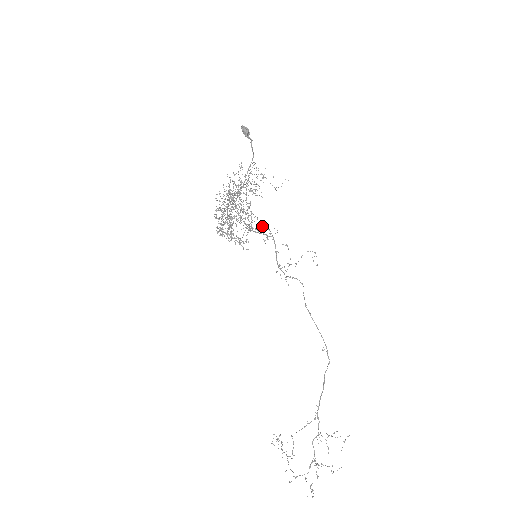
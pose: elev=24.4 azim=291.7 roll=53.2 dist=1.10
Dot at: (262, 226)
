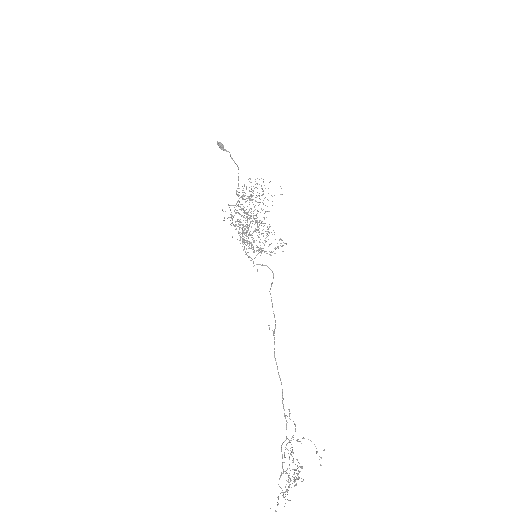
Dot at: occluded
